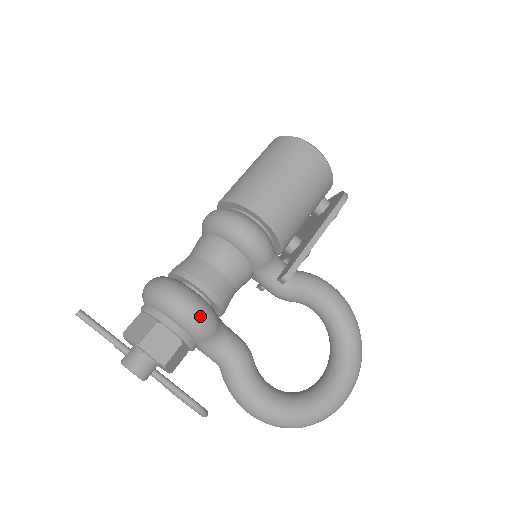
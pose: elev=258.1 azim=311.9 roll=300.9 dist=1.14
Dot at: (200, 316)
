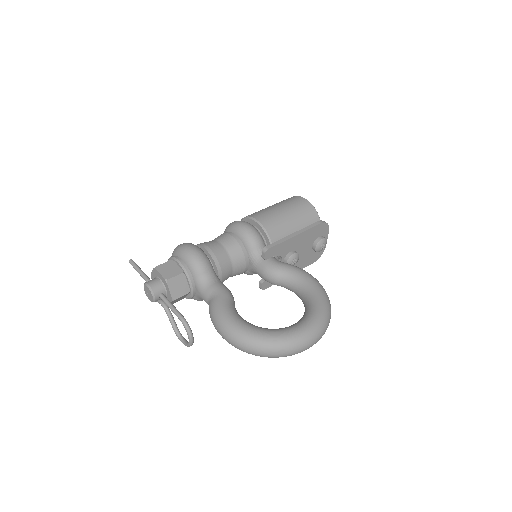
Dot at: (197, 254)
